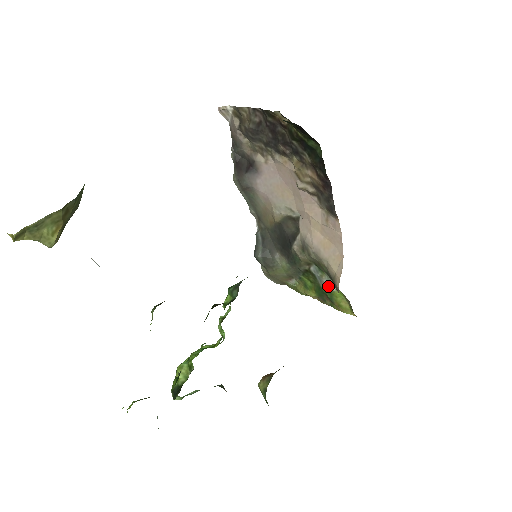
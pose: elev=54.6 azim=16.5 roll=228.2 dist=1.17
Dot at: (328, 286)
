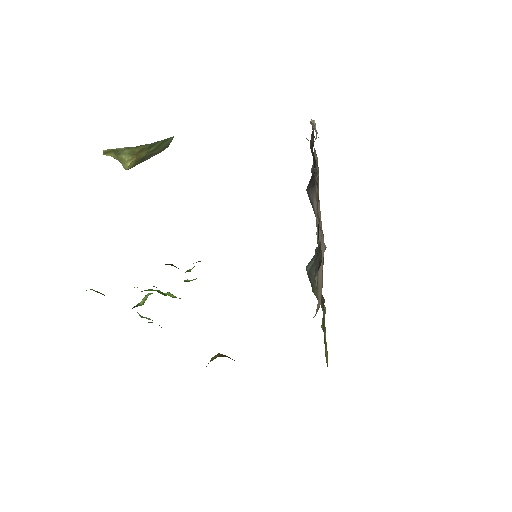
Dot at: occluded
